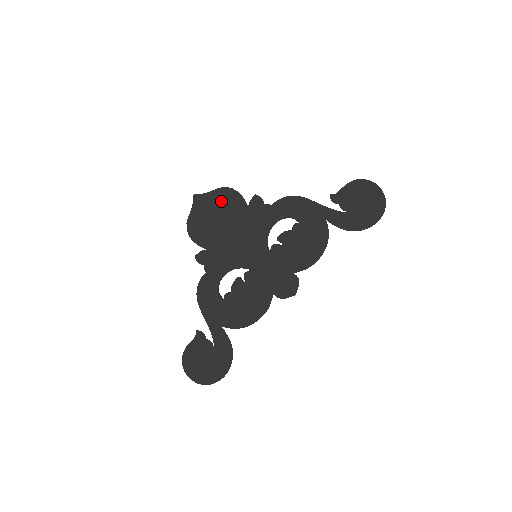
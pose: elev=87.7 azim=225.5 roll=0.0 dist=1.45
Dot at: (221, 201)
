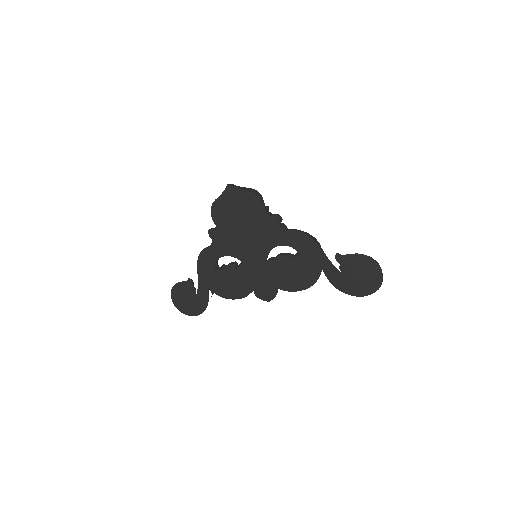
Dot at: (247, 203)
